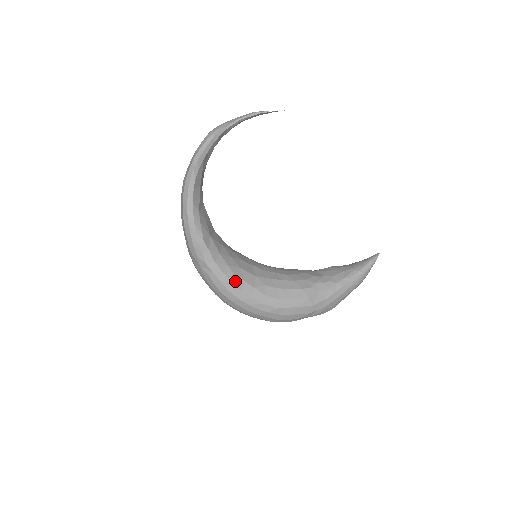
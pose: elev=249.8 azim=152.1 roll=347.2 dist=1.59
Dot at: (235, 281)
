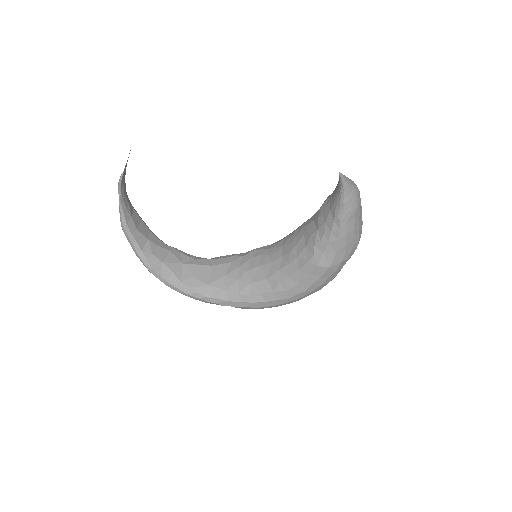
Dot at: (255, 300)
